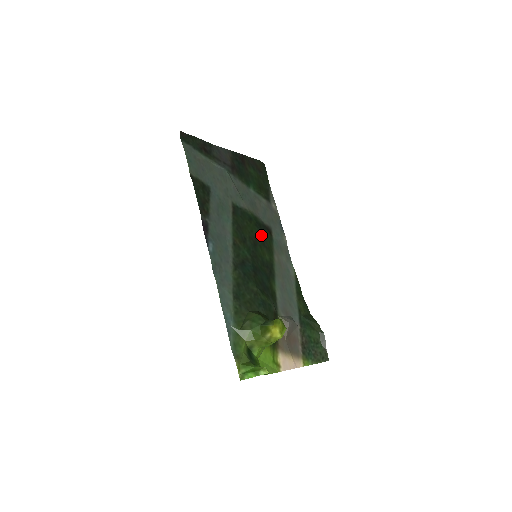
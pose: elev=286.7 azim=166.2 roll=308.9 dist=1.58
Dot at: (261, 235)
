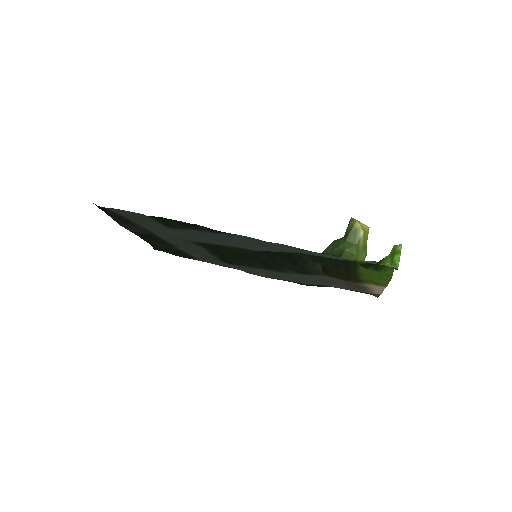
Dot at: (232, 257)
